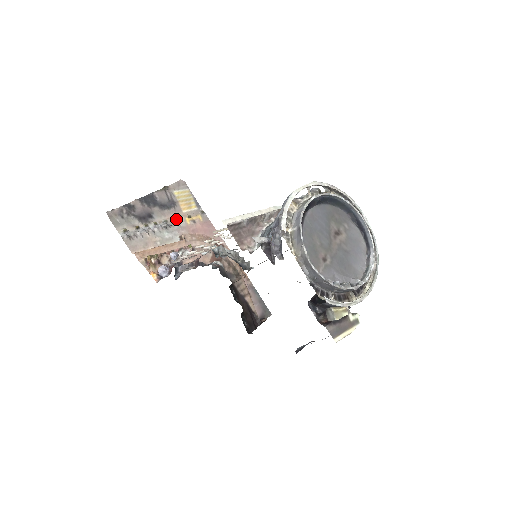
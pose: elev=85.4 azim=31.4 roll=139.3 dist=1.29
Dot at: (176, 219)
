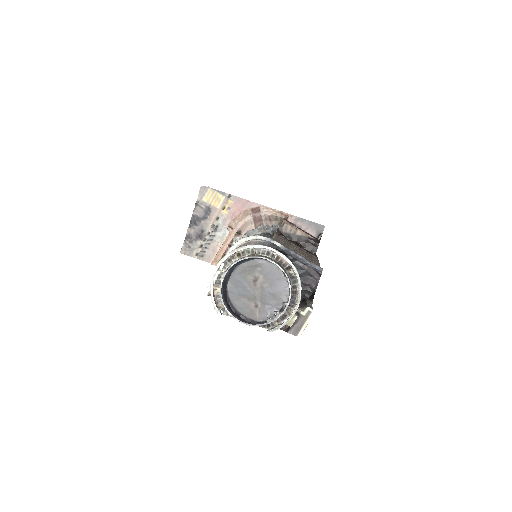
Dot at: (217, 218)
